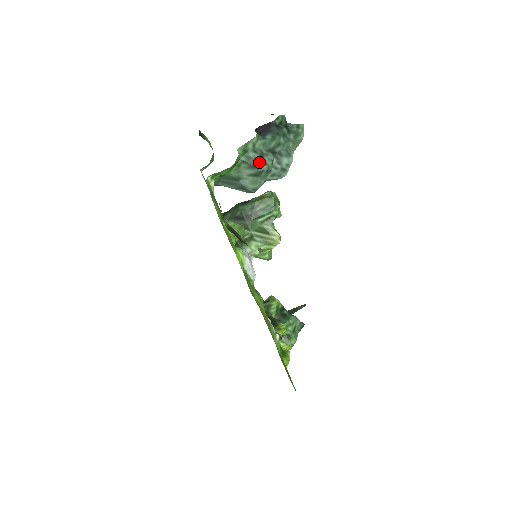
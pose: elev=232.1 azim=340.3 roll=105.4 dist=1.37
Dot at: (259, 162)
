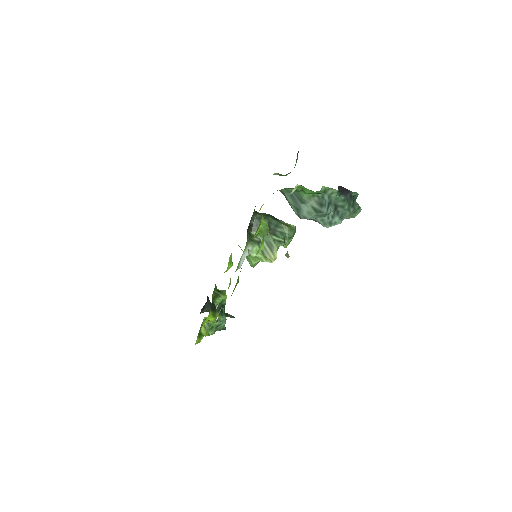
Dot at: (326, 205)
